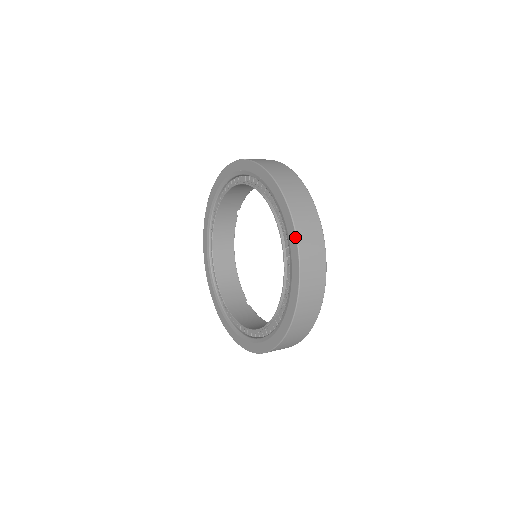
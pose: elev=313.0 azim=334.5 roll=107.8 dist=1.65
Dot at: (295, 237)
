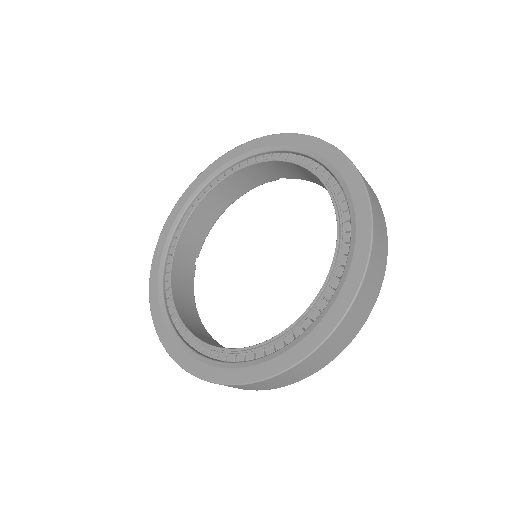
Dot at: (323, 339)
